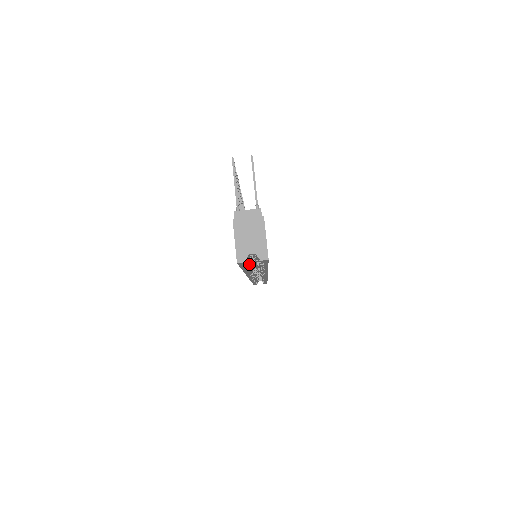
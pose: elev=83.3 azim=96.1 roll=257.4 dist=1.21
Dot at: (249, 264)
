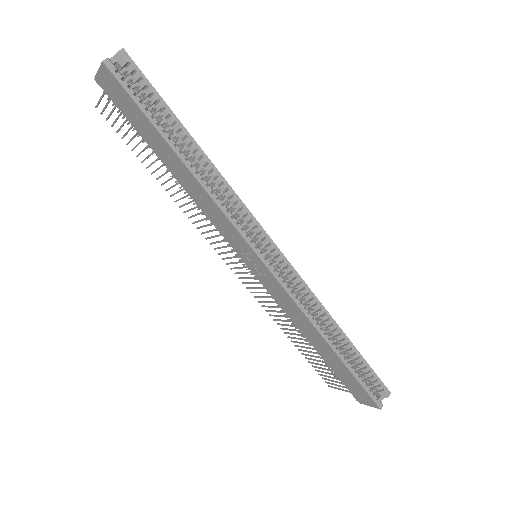
Dot at: (149, 111)
